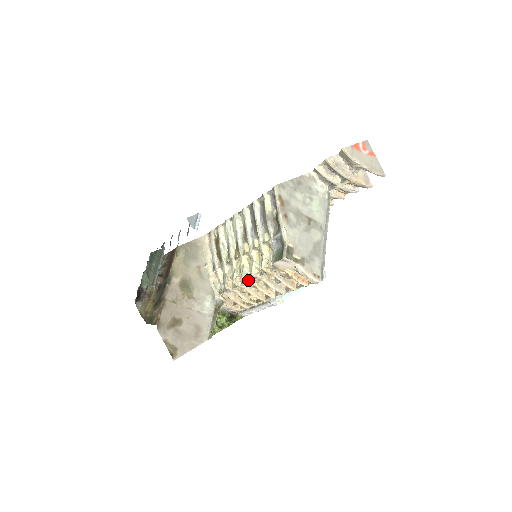
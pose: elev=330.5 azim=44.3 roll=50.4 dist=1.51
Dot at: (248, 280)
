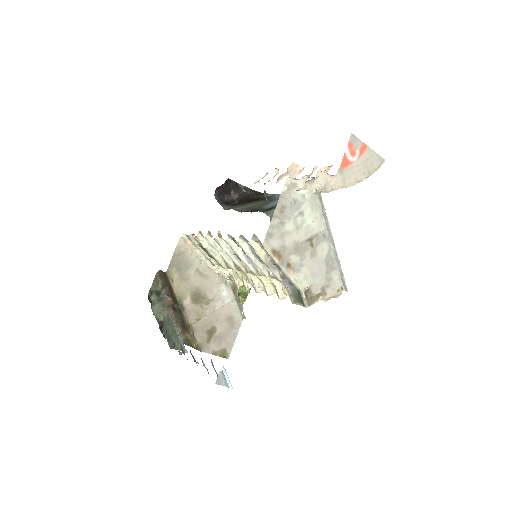
Dot at: (263, 290)
